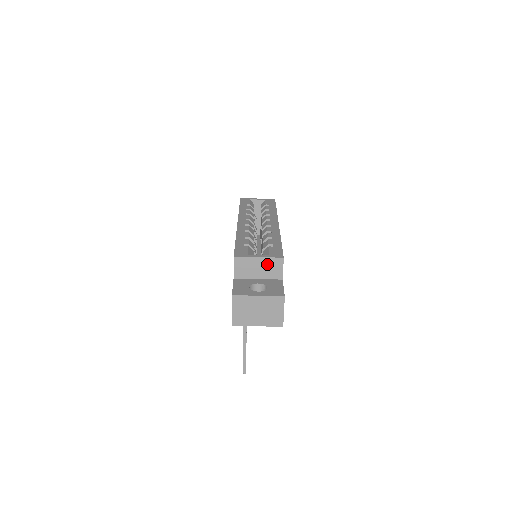
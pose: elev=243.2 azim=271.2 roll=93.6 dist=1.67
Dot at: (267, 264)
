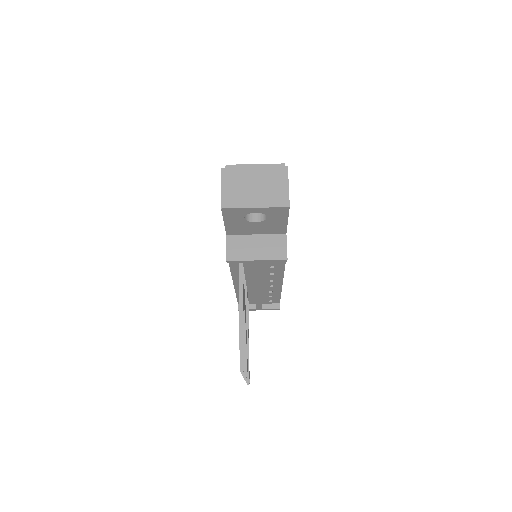
Dot at: occluded
